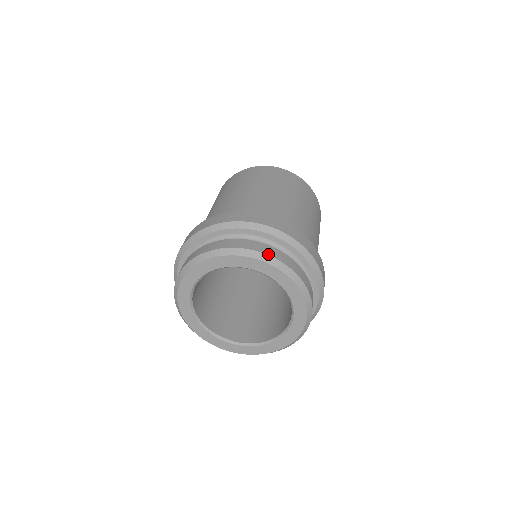
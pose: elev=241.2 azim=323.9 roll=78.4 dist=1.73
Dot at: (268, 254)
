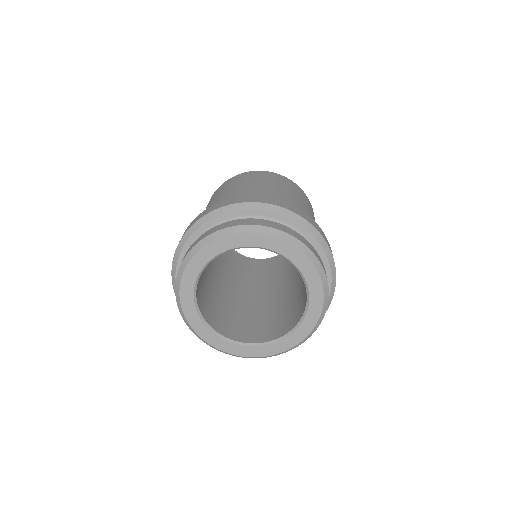
Dot at: (289, 233)
